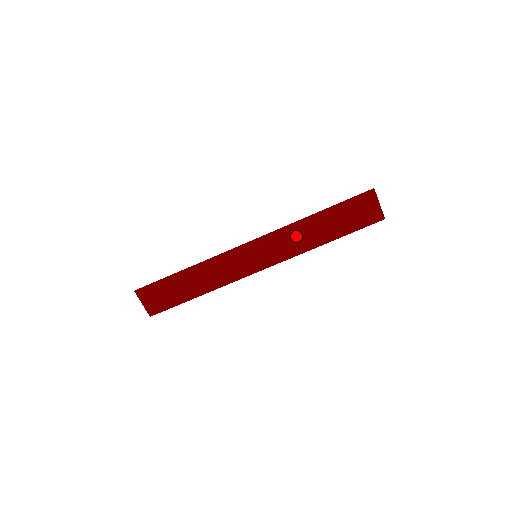
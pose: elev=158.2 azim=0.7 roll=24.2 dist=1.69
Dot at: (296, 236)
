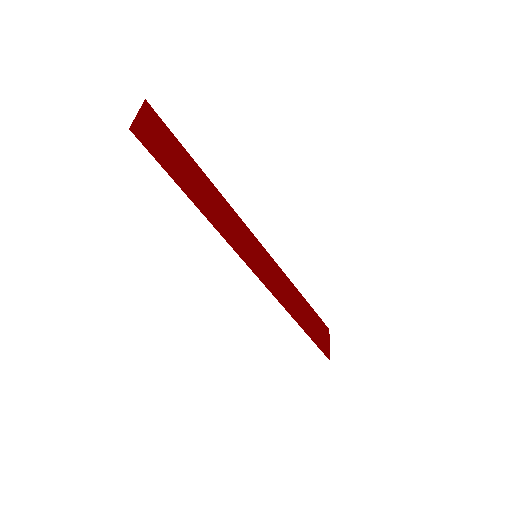
Dot at: (285, 288)
